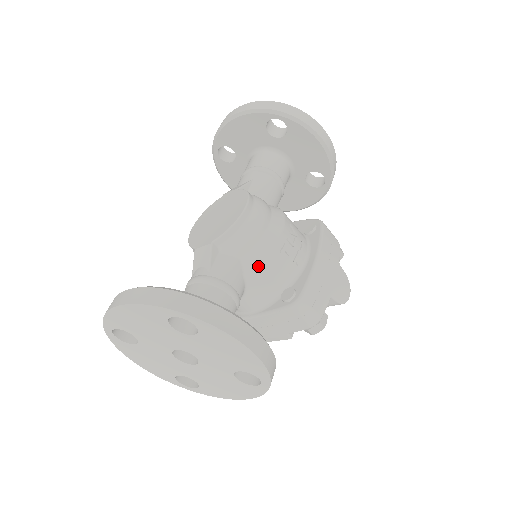
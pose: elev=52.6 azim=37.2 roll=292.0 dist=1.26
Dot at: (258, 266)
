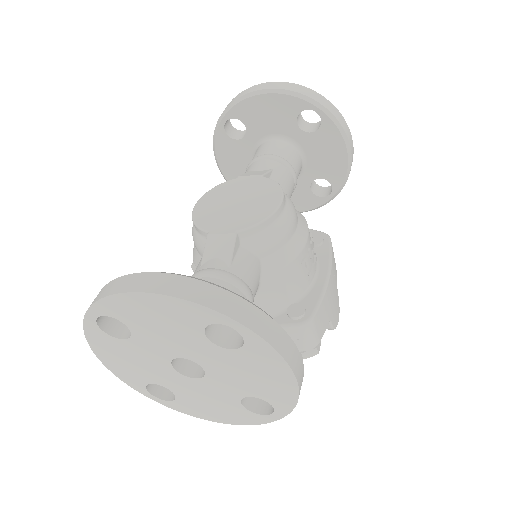
Dot at: (278, 272)
